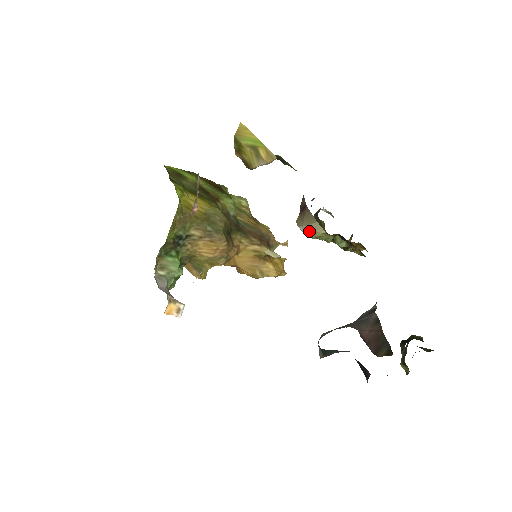
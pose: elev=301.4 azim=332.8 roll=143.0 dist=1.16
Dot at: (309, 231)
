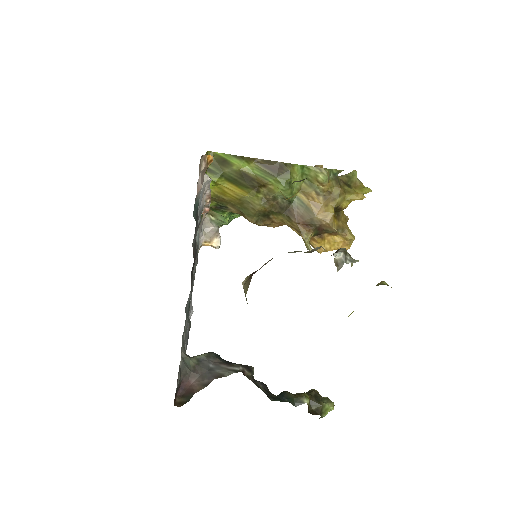
Dot at: occluded
